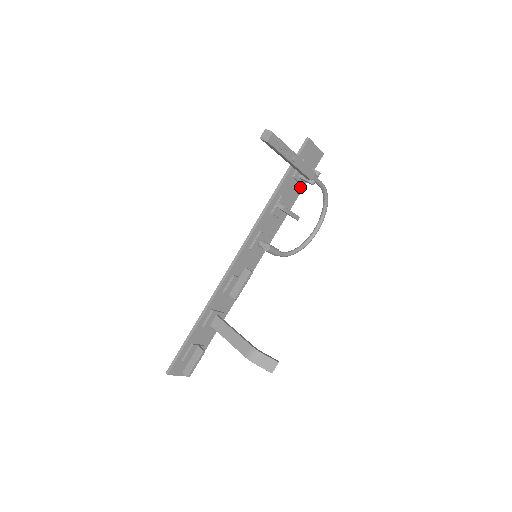
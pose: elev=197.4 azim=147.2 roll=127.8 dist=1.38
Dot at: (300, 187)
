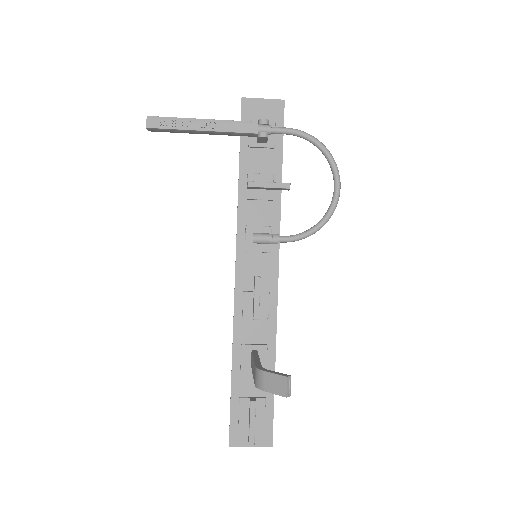
Dot at: (276, 152)
